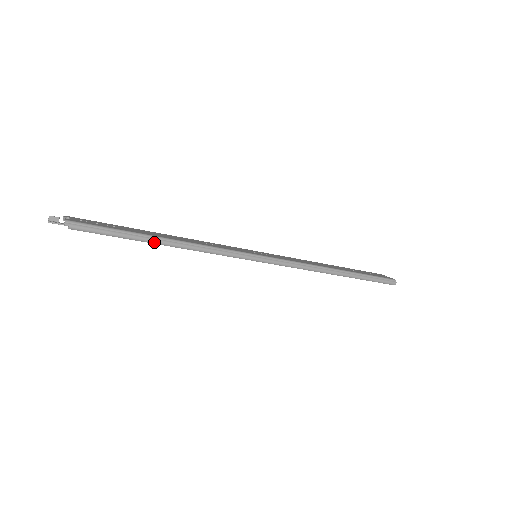
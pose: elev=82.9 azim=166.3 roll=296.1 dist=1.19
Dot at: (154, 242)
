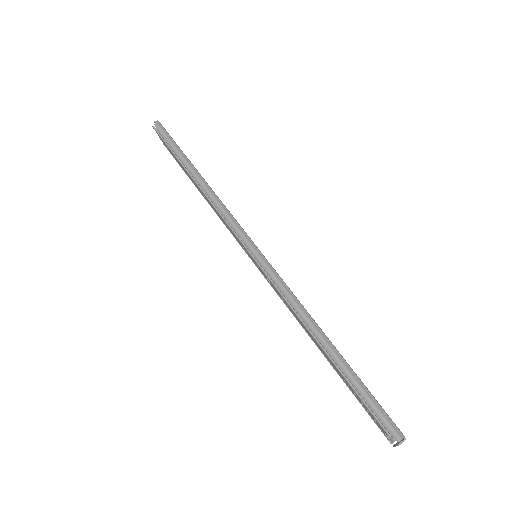
Dot at: (189, 168)
